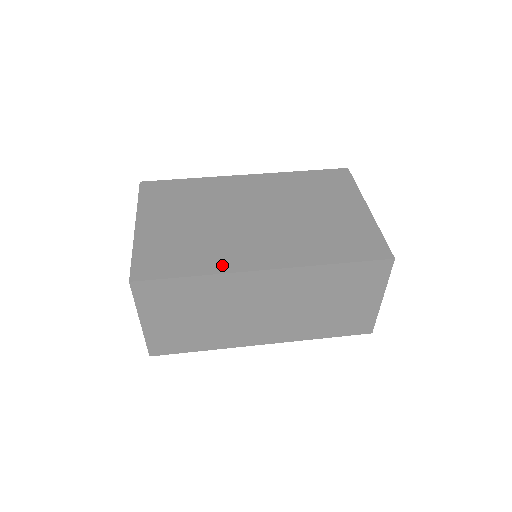
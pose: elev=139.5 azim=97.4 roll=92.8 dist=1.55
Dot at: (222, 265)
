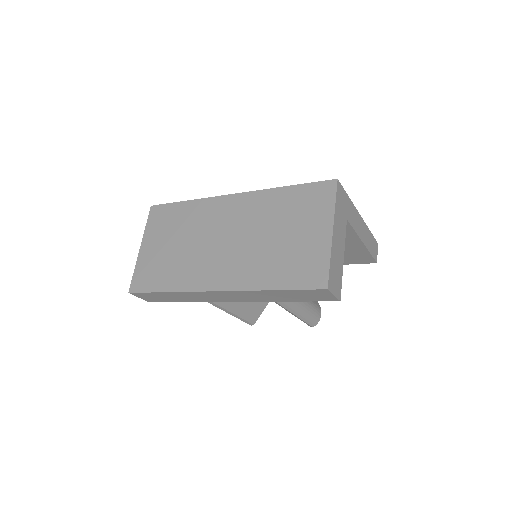
Dot at: occluded
